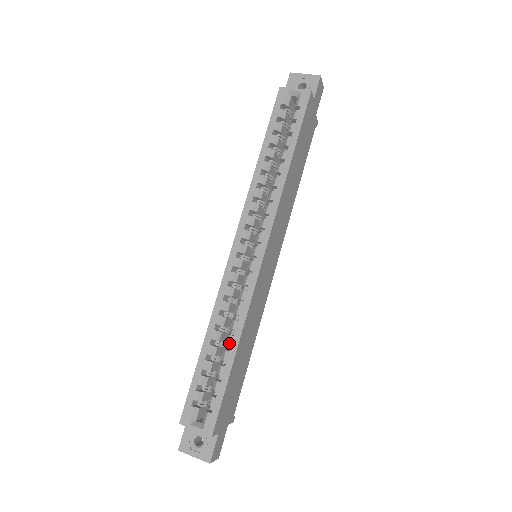
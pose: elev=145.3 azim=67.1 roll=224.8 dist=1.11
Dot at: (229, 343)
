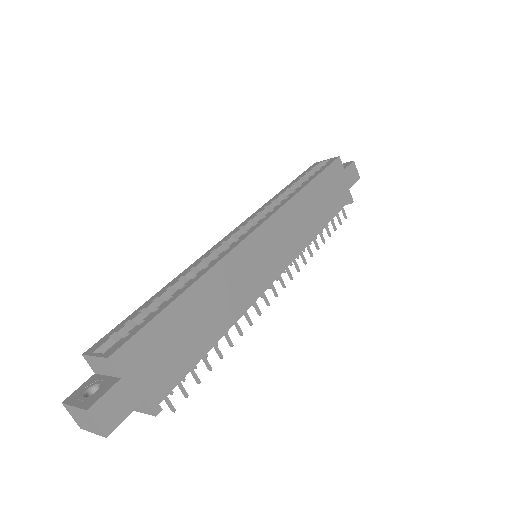
Dot at: (185, 284)
